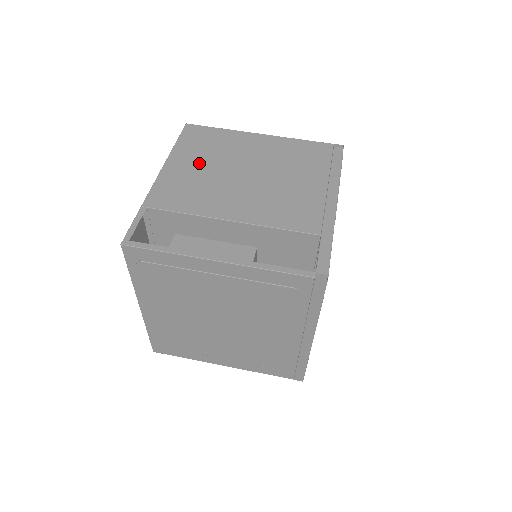
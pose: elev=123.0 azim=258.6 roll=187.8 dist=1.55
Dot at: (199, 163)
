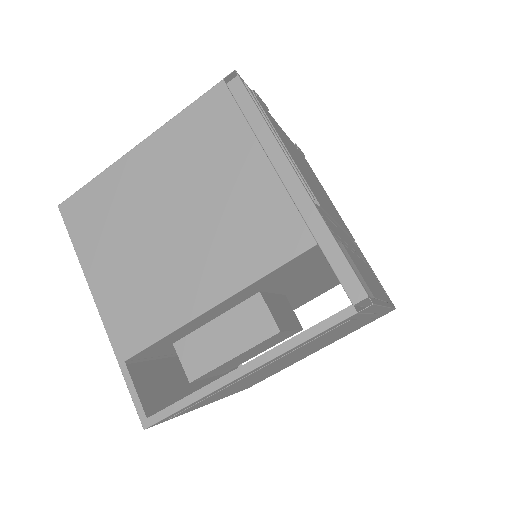
Dot at: (118, 253)
